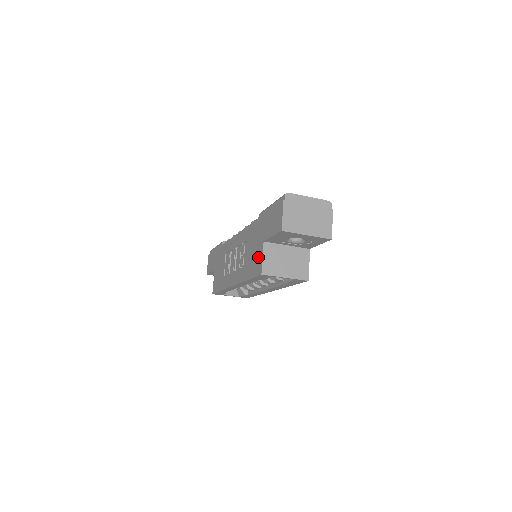
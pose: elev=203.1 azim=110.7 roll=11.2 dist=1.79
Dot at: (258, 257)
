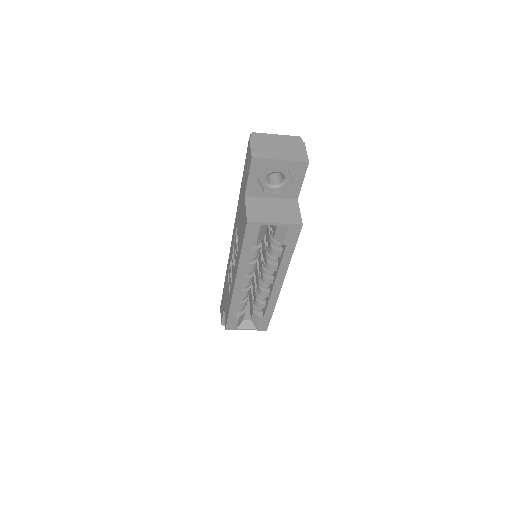
Dot at: (243, 215)
